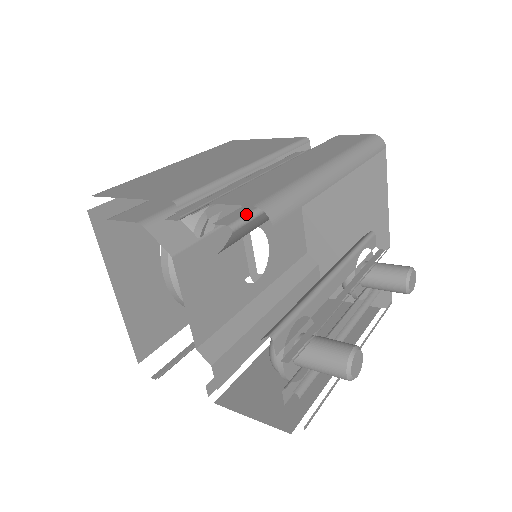
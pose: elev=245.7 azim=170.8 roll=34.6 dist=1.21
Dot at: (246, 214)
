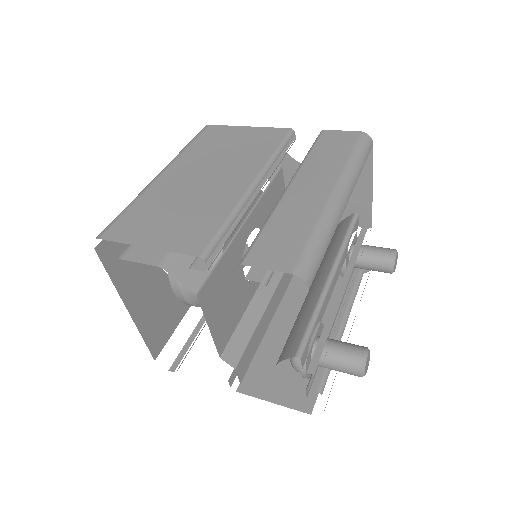
Dot at: occluded
